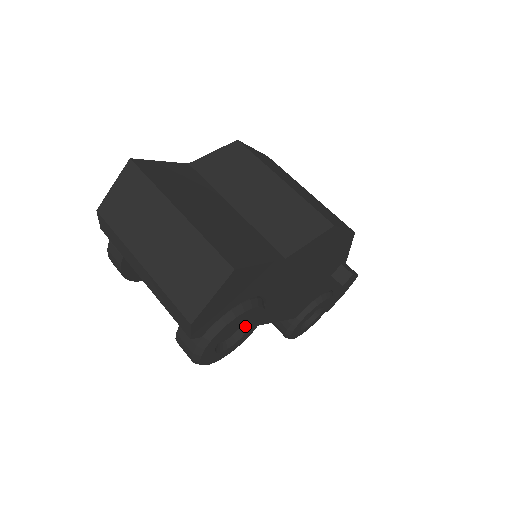
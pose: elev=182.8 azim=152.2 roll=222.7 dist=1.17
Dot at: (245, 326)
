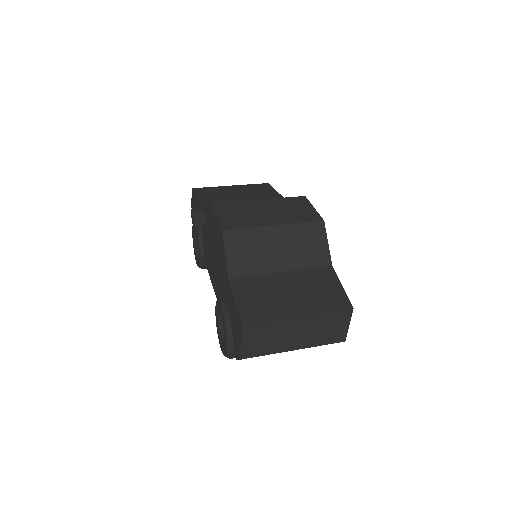
Dot at: occluded
